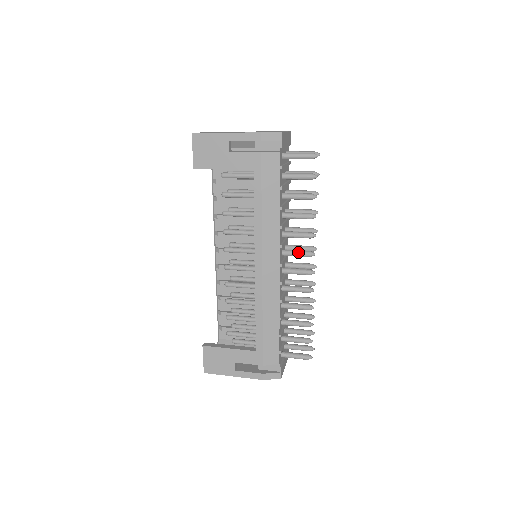
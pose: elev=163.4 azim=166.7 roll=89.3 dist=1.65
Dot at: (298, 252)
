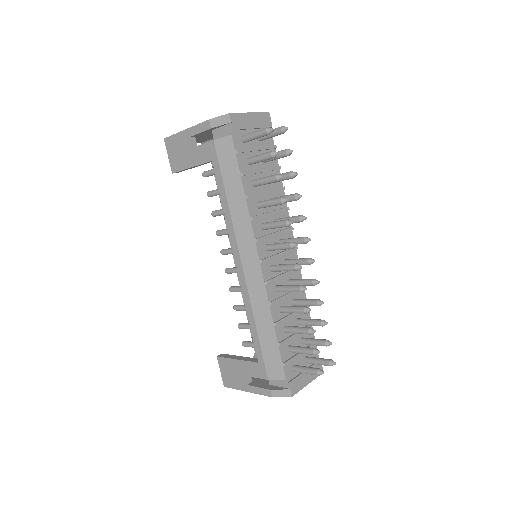
Dot at: (279, 244)
